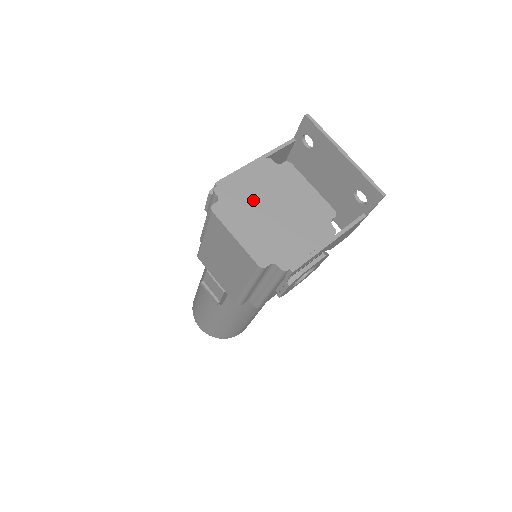
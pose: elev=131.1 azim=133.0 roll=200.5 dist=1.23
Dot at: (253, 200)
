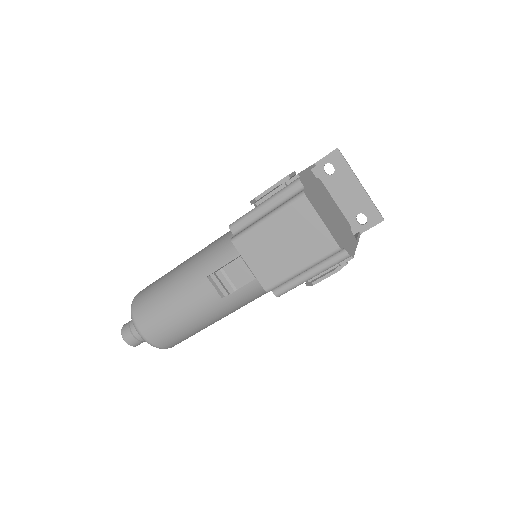
Dot at: (318, 197)
